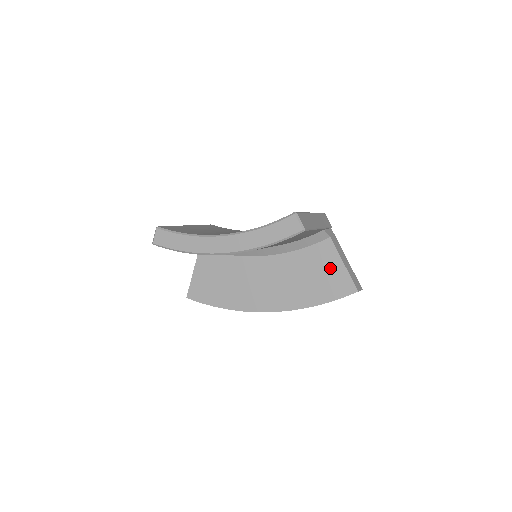
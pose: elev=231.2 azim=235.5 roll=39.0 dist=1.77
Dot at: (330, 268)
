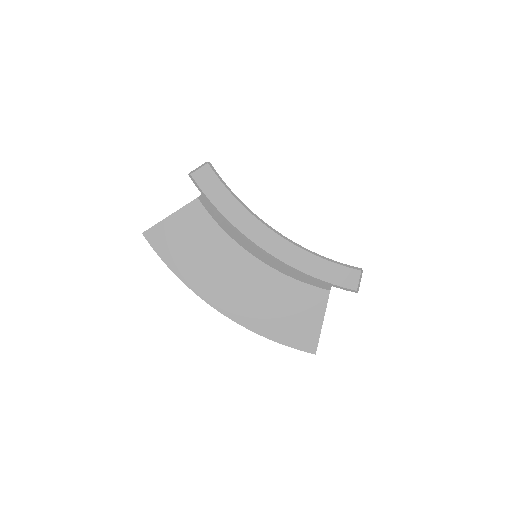
Dot at: (308, 316)
